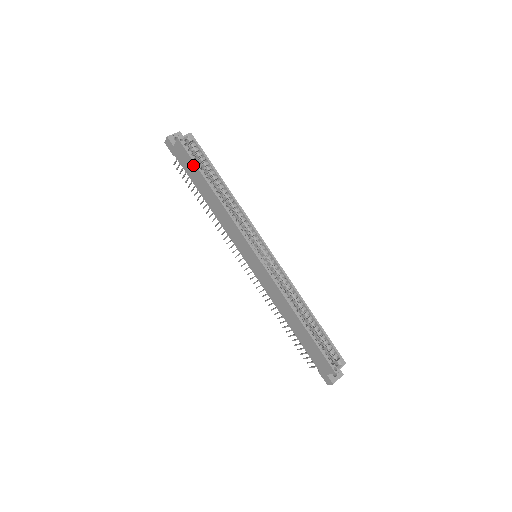
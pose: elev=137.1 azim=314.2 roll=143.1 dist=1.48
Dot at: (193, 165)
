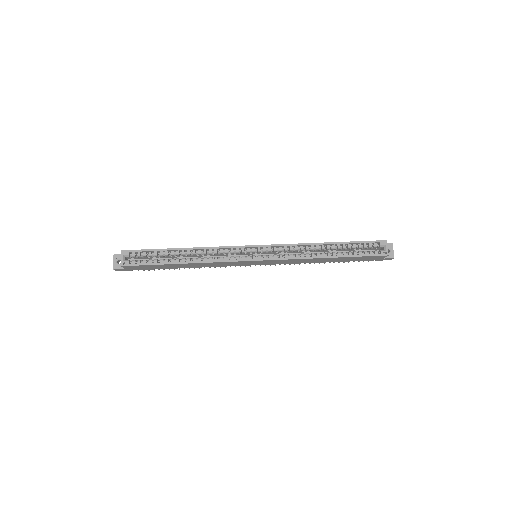
Dot at: (151, 266)
